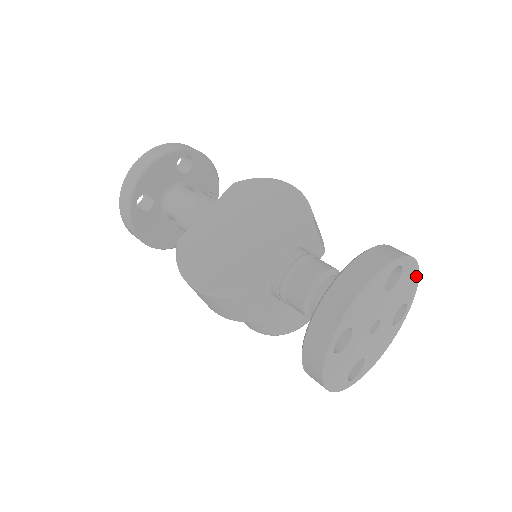
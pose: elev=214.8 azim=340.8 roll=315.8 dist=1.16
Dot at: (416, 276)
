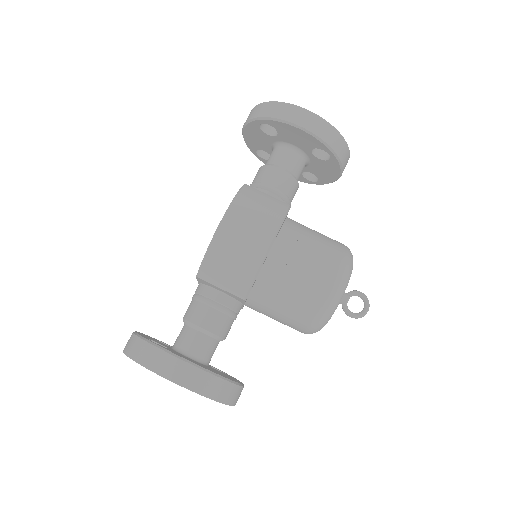
Dot at: occluded
